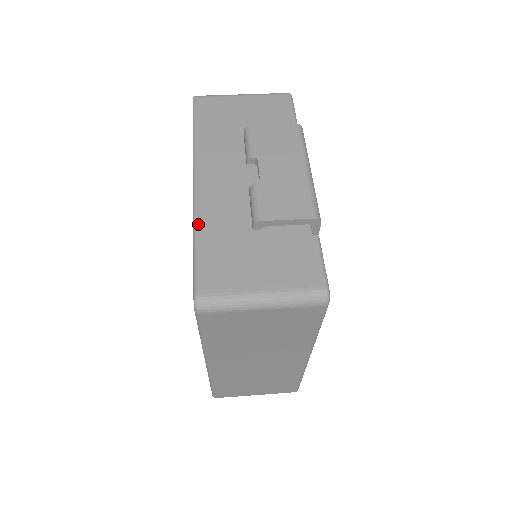
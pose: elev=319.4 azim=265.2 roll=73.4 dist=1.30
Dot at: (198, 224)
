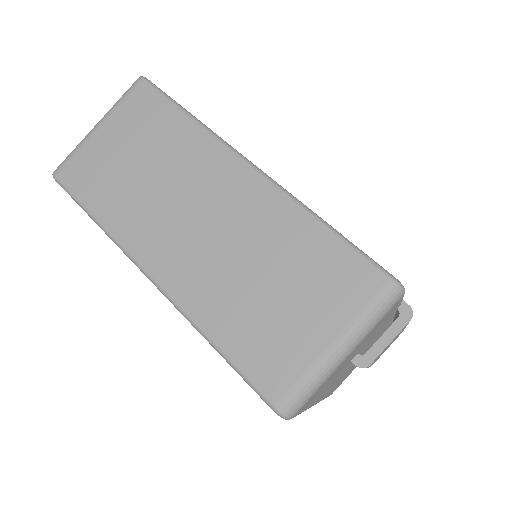
Dot at: occluded
